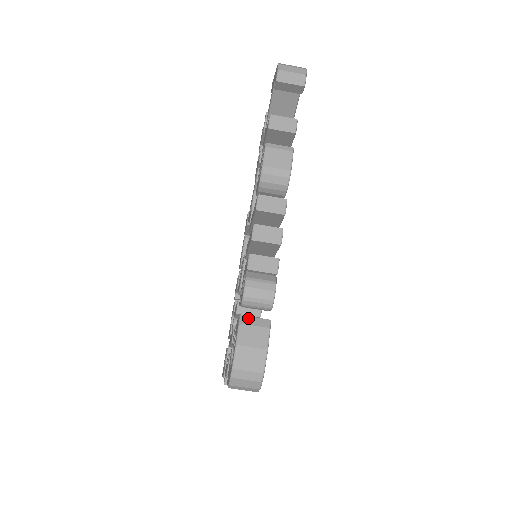
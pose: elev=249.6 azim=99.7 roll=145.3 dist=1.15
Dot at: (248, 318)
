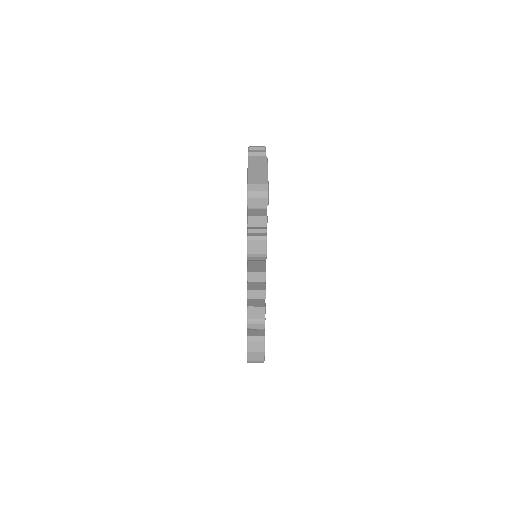
Dot at: (252, 337)
